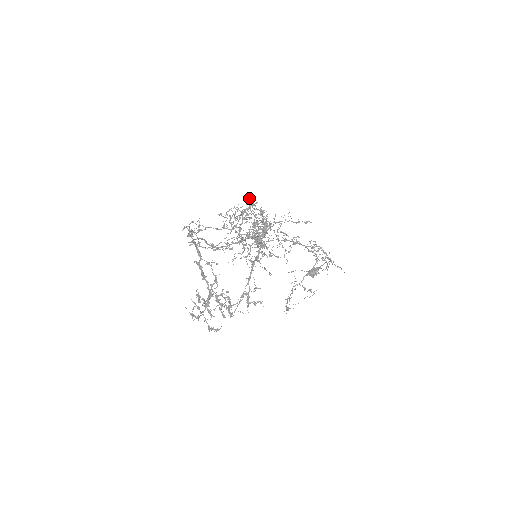
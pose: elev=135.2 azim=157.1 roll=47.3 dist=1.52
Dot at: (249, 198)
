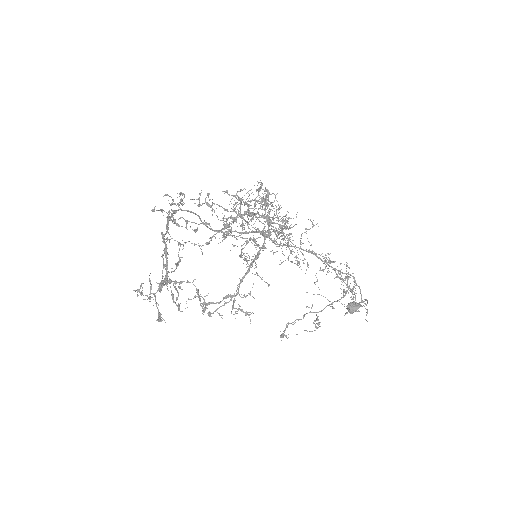
Dot at: (261, 182)
